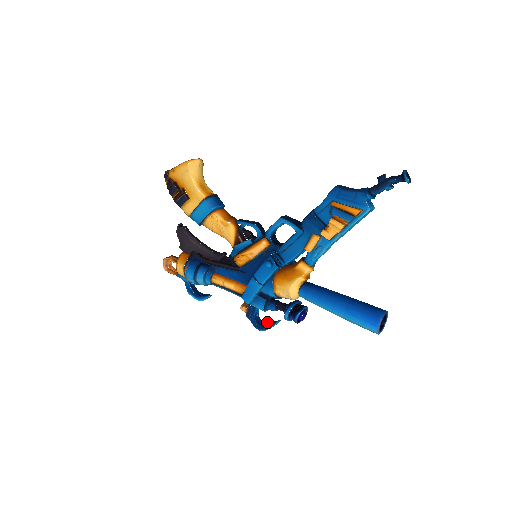
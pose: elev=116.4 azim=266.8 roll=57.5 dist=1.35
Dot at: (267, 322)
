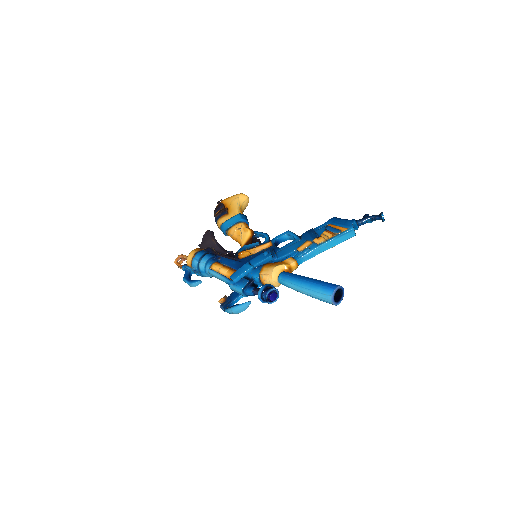
Dot at: occluded
